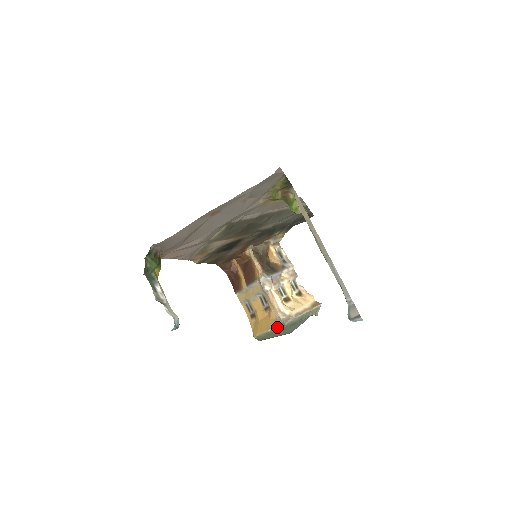
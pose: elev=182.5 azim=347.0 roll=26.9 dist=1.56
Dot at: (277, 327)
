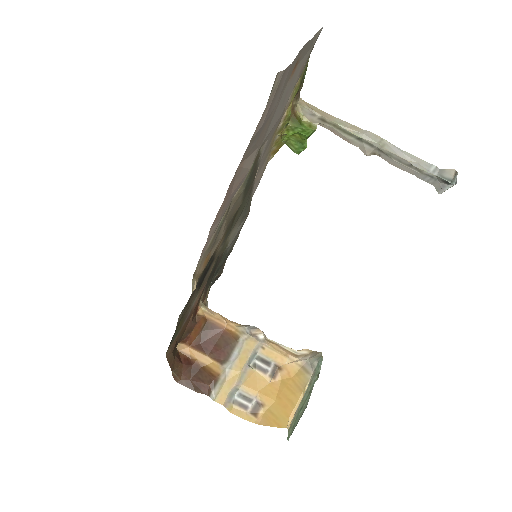
Dot at: (314, 372)
